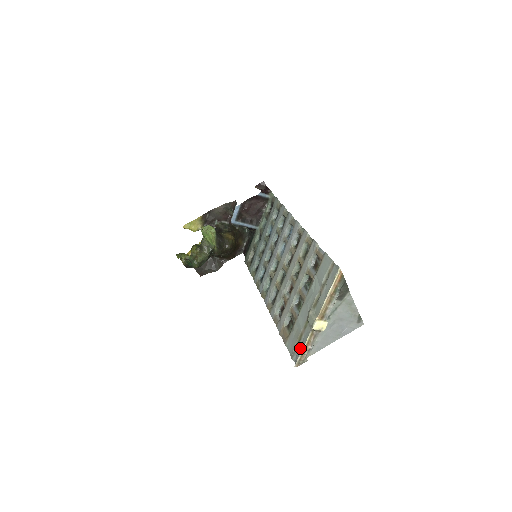
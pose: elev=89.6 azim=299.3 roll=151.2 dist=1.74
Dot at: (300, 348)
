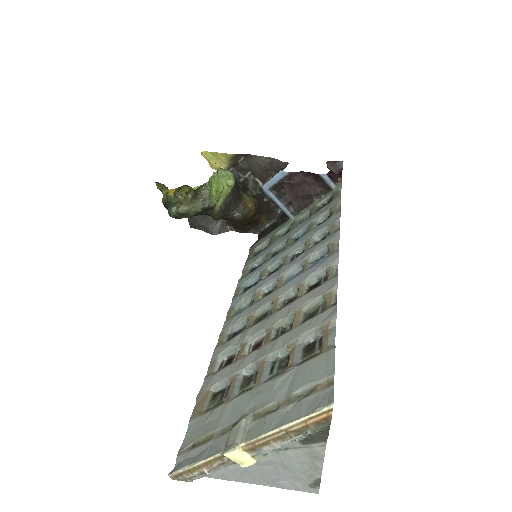
Dot at: (194, 456)
